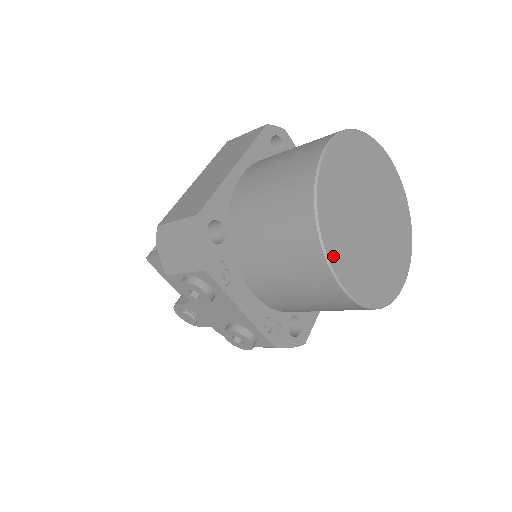
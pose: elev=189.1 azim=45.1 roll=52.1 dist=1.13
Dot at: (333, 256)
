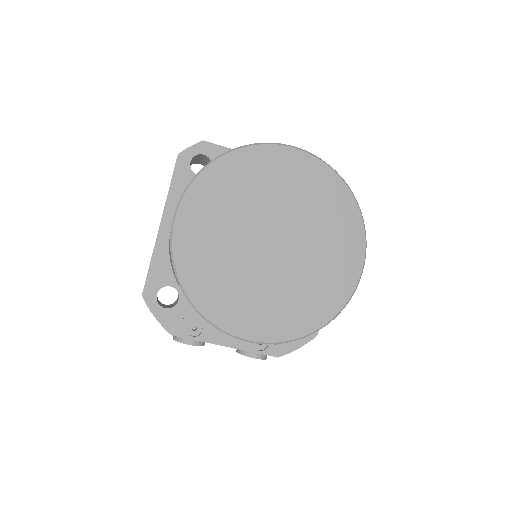
Dot at: (226, 322)
